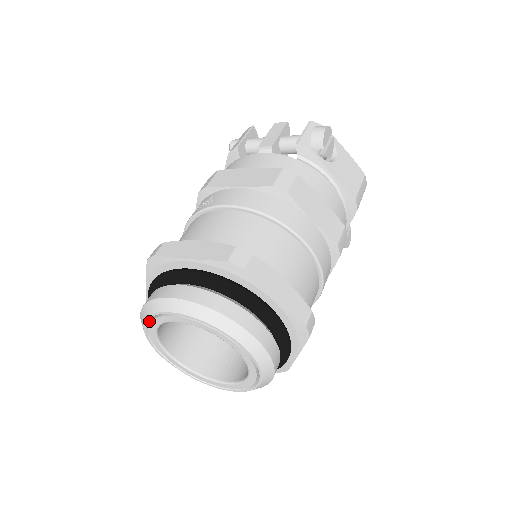
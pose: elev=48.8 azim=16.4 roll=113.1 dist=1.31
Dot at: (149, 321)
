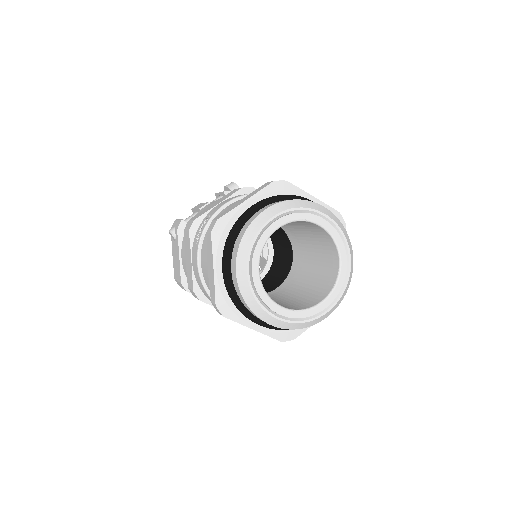
Dot at: (250, 258)
